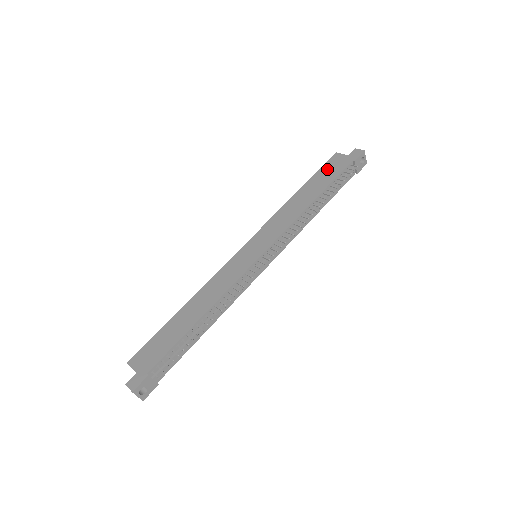
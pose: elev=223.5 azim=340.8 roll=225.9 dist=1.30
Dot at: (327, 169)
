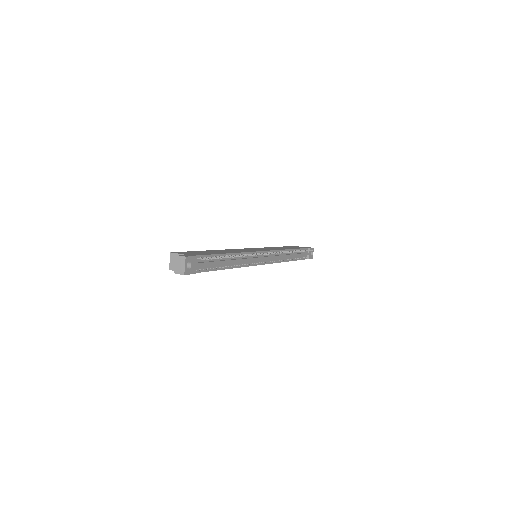
Dot at: occluded
